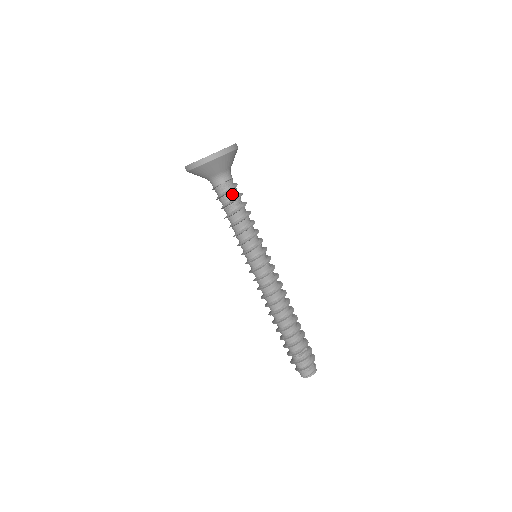
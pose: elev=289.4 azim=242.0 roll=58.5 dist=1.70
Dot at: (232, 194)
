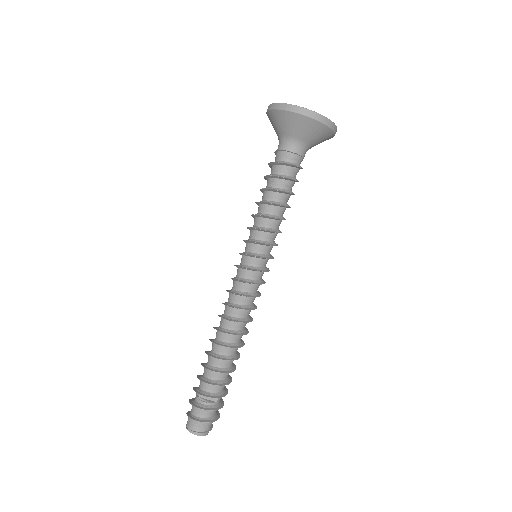
Dot at: (287, 170)
